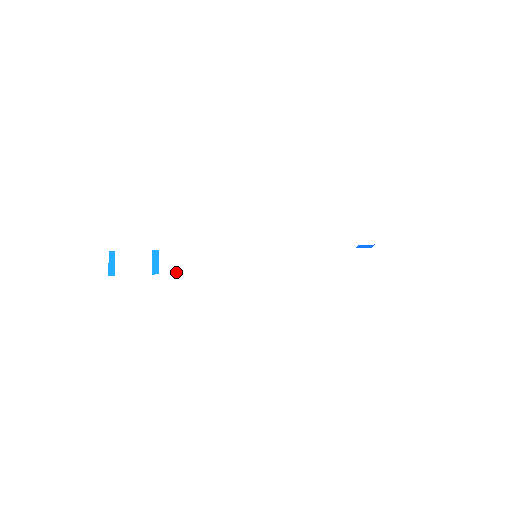
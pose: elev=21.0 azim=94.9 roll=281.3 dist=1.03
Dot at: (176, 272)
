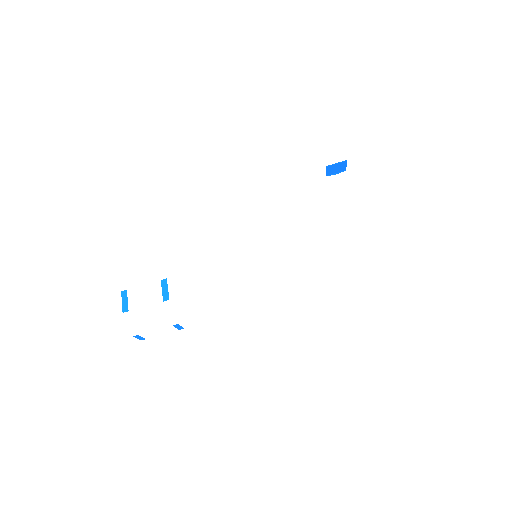
Dot at: (186, 295)
